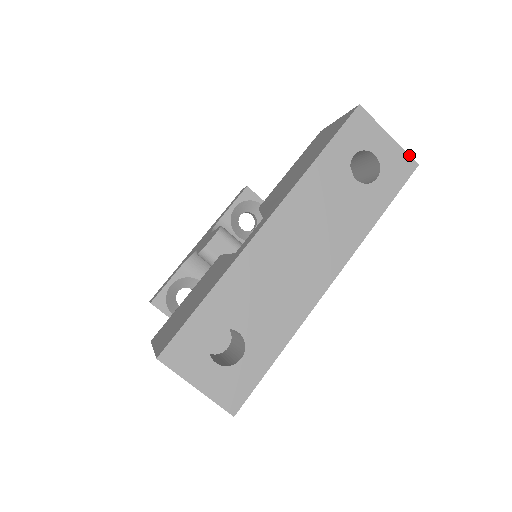
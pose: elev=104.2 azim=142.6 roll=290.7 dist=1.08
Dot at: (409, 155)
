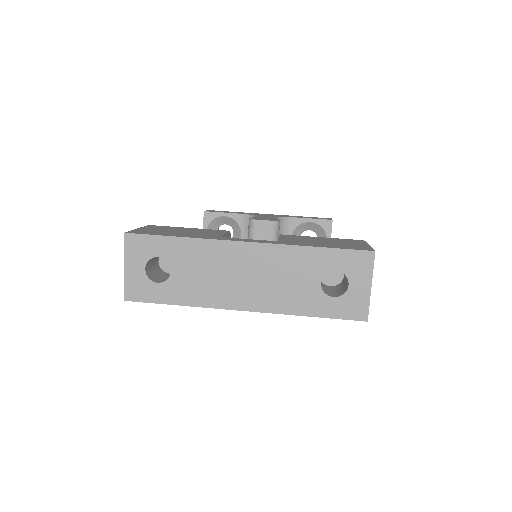
Dot at: occluded
